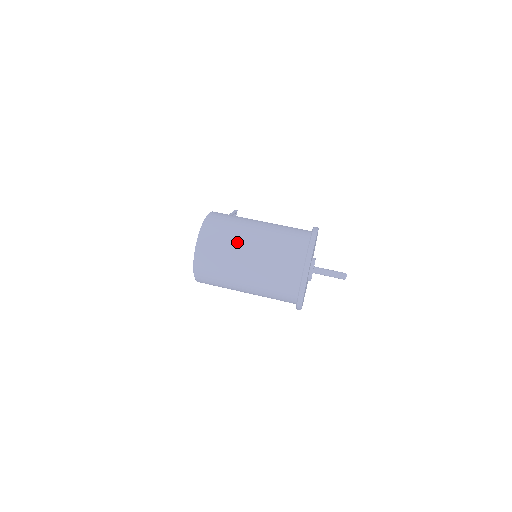
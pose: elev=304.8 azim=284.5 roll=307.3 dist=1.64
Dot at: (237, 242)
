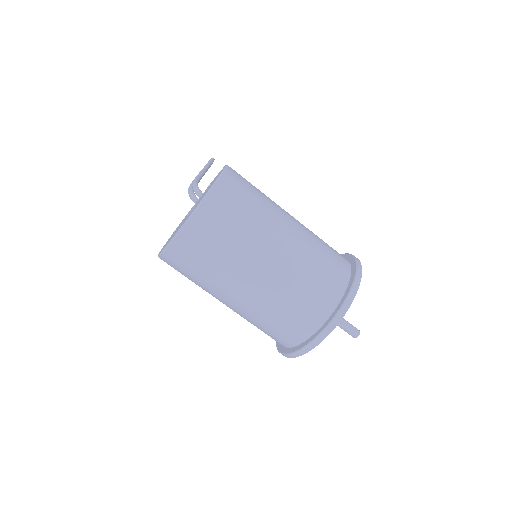
Dot at: (258, 235)
